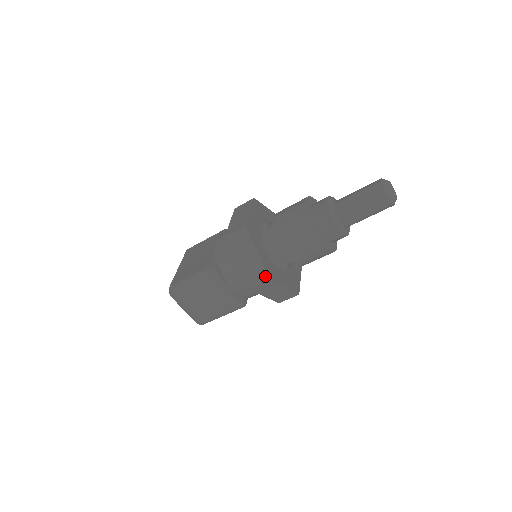
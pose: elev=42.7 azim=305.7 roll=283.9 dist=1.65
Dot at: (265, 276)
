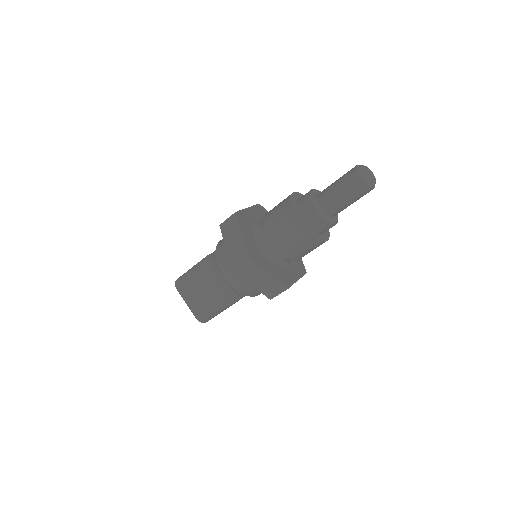
Dot at: (245, 255)
